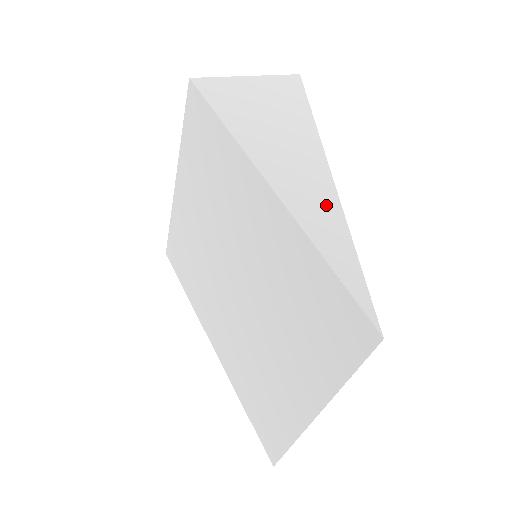
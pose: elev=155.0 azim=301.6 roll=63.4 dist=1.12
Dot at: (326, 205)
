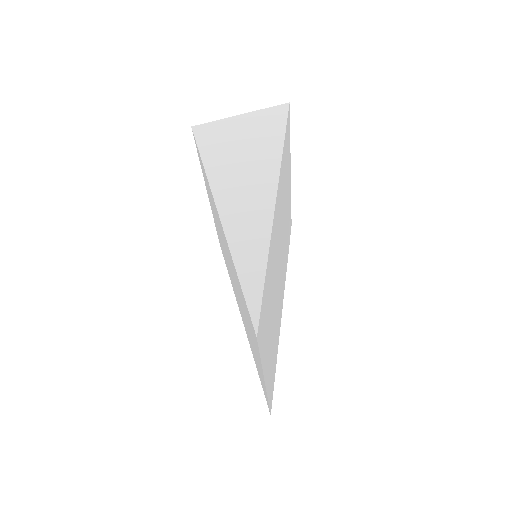
Dot at: (258, 231)
